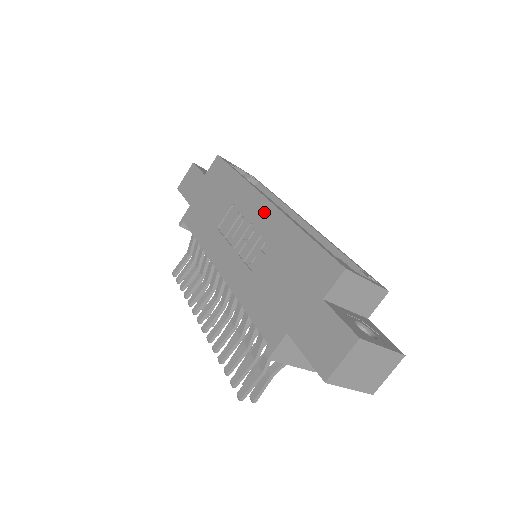
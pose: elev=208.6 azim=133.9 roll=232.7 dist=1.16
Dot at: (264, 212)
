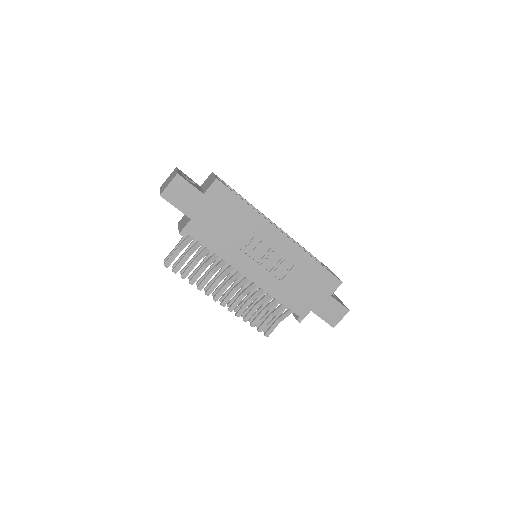
Dot at: (284, 244)
